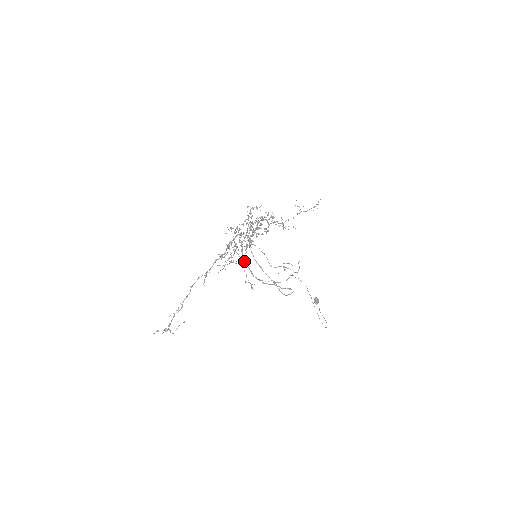
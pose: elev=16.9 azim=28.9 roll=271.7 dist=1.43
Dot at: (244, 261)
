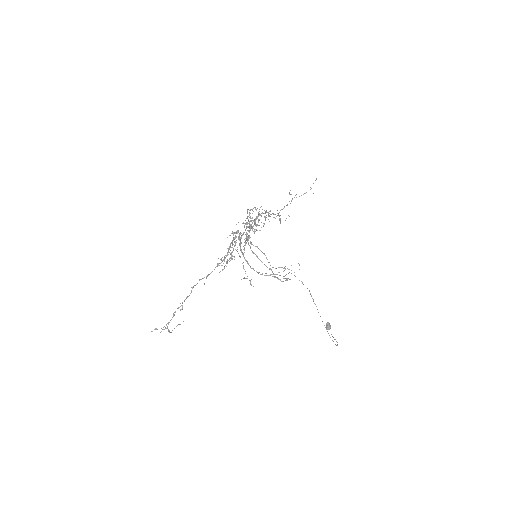
Dot at: (242, 254)
